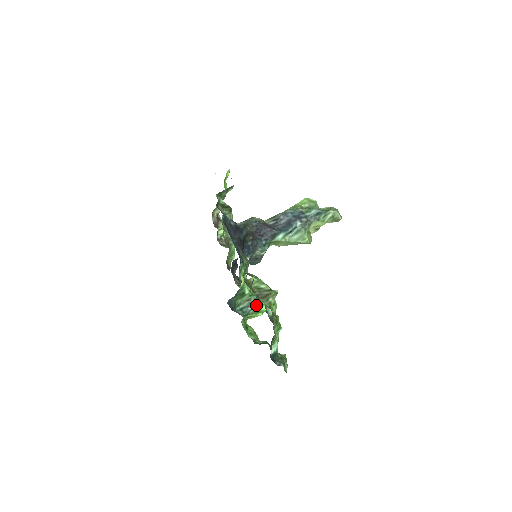
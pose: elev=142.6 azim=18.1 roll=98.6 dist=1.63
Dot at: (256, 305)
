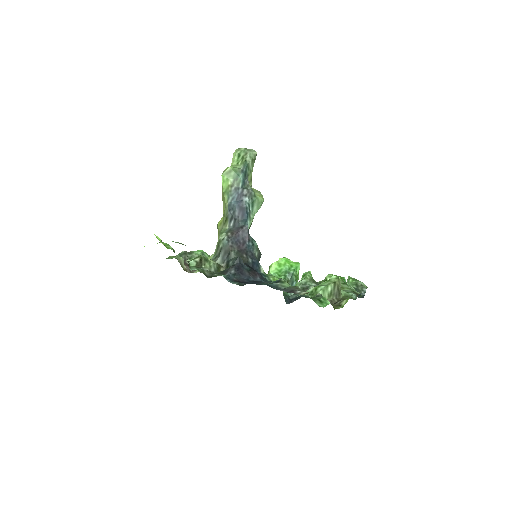
Dot at: (294, 277)
